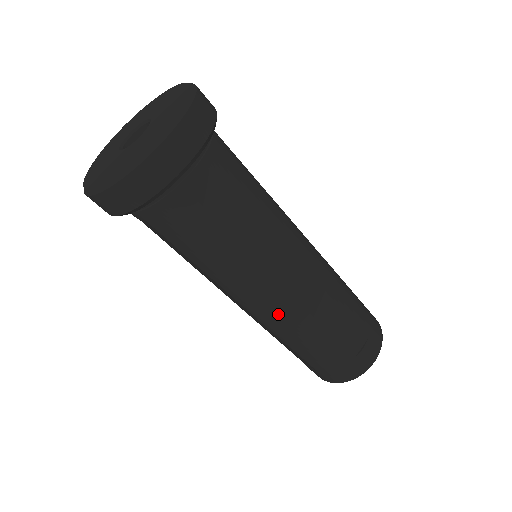
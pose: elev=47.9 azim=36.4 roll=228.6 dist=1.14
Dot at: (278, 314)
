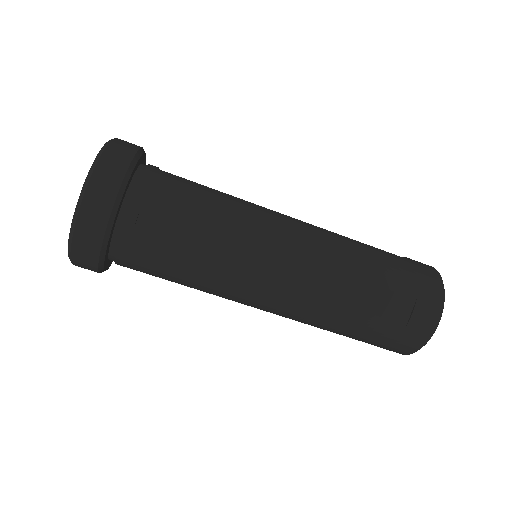
Dot at: (287, 307)
